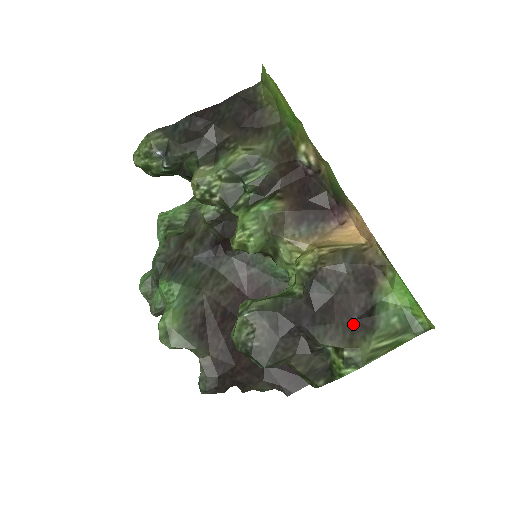
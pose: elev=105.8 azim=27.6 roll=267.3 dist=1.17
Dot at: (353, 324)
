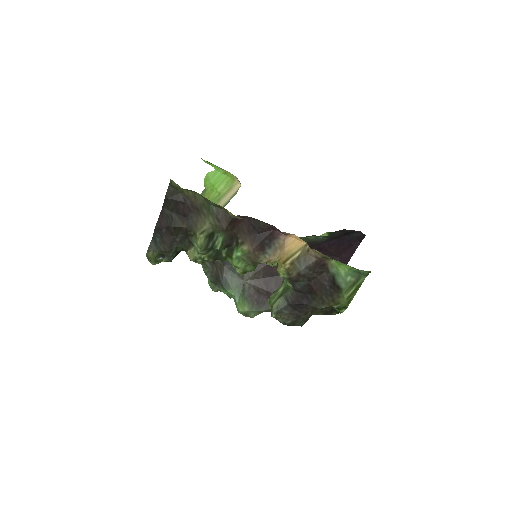
Dot at: (329, 291)
